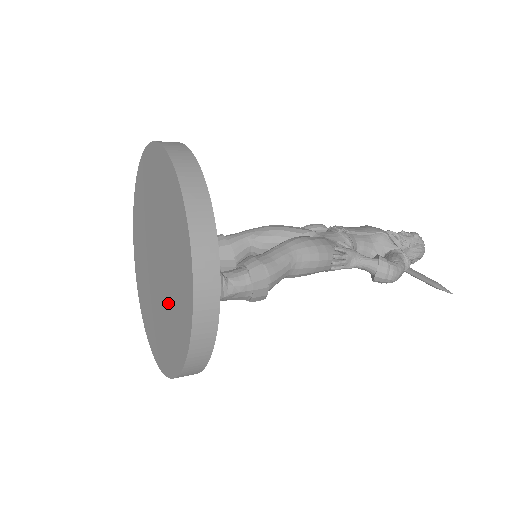
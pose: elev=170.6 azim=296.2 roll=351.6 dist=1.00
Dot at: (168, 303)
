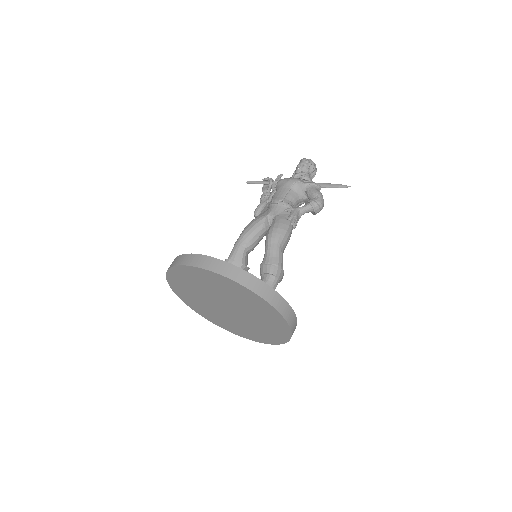
Dot at: (256, 322)
